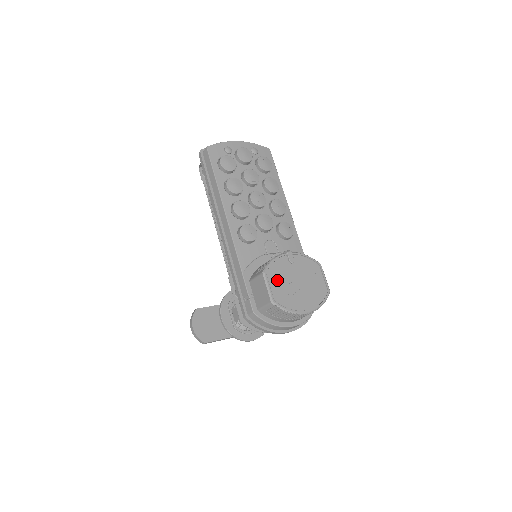
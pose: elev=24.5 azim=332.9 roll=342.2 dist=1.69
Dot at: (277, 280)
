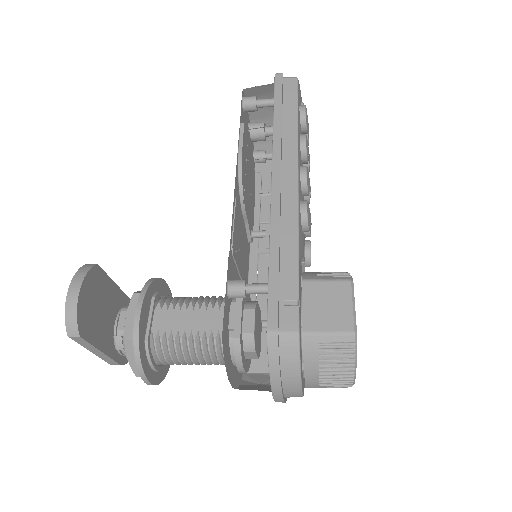
Dot at: occluded
